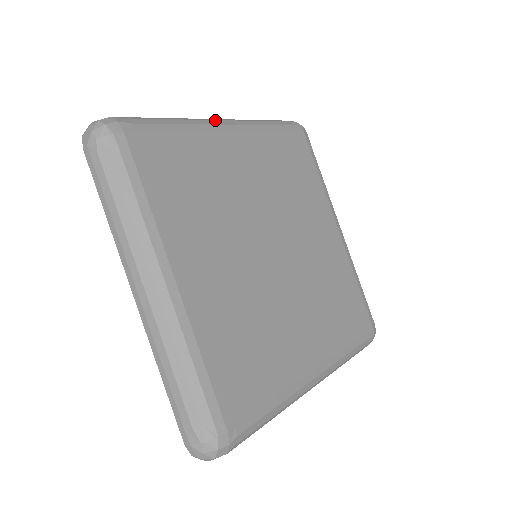
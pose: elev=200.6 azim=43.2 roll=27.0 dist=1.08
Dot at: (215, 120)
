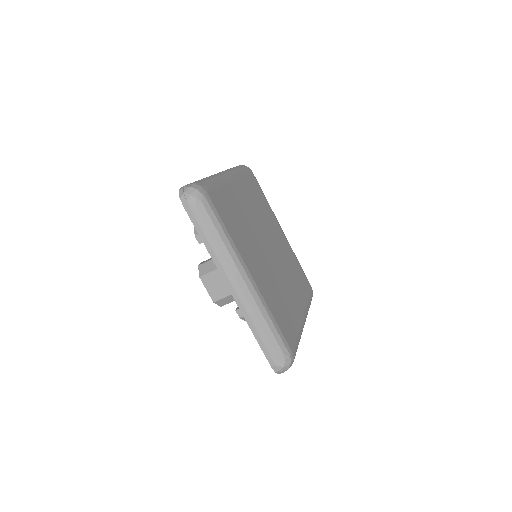
Dot at: (223, 174)
